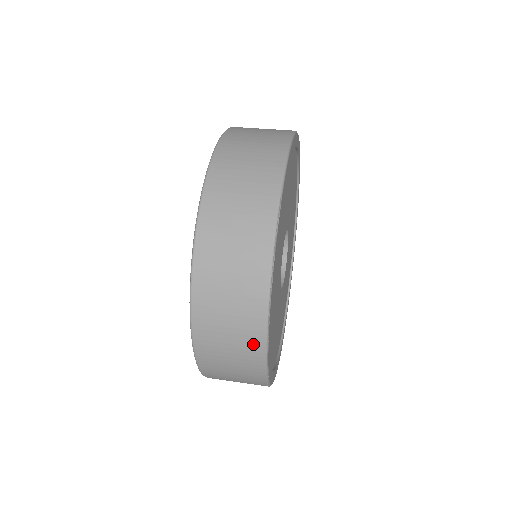
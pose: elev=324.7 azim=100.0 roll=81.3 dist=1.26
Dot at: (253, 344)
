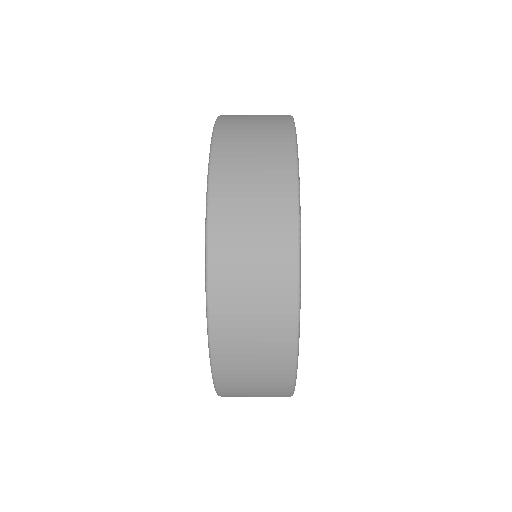
Dot at: (283, 277)
